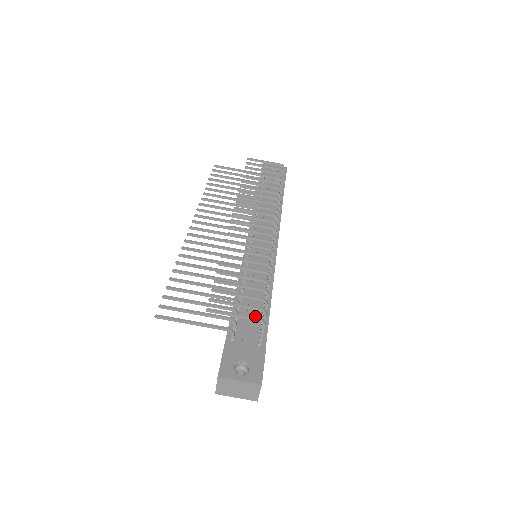
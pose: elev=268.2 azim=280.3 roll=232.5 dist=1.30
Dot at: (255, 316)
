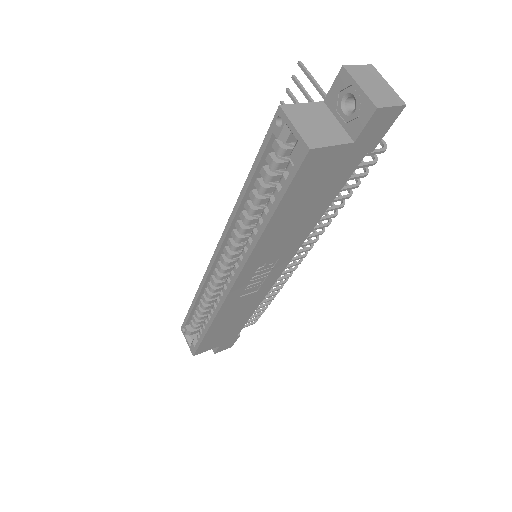
Dot at: occluded
